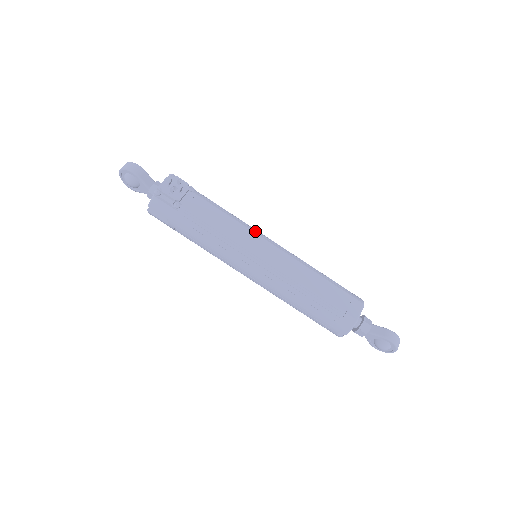
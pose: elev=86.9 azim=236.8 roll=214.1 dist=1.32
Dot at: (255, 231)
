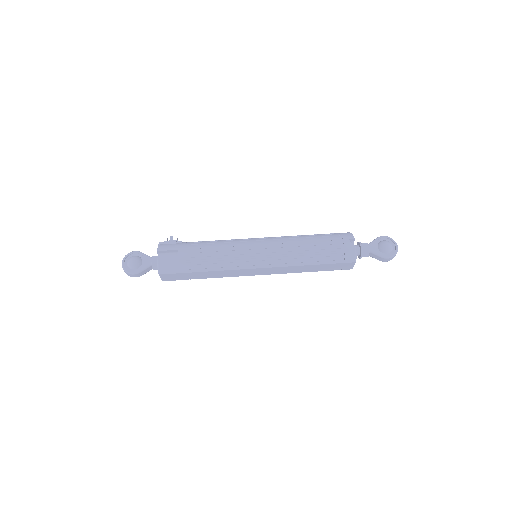
Dot at: occluded
